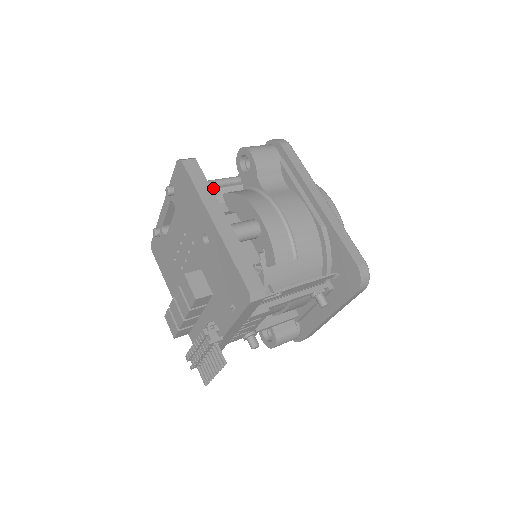
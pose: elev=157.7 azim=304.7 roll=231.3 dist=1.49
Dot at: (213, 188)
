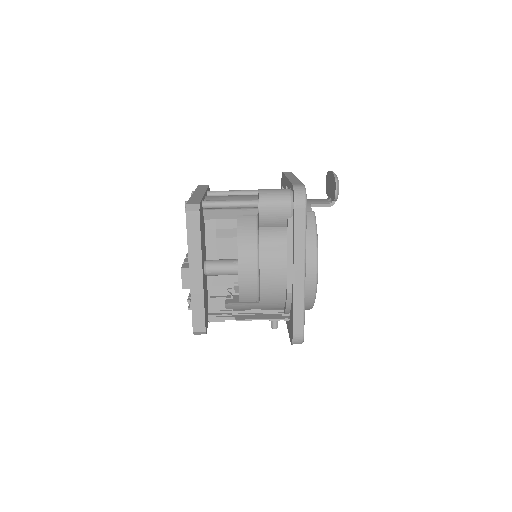
Dot at: (229, 208)
